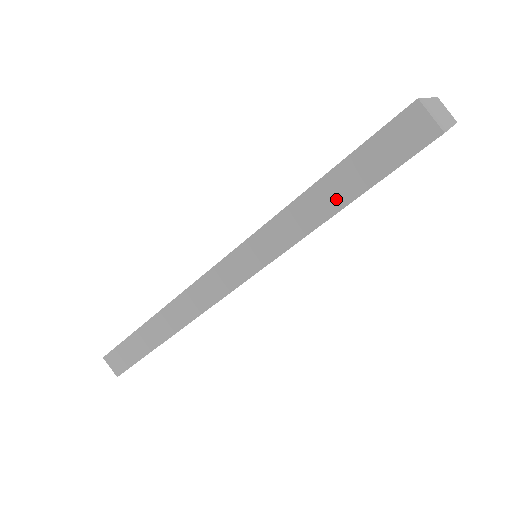
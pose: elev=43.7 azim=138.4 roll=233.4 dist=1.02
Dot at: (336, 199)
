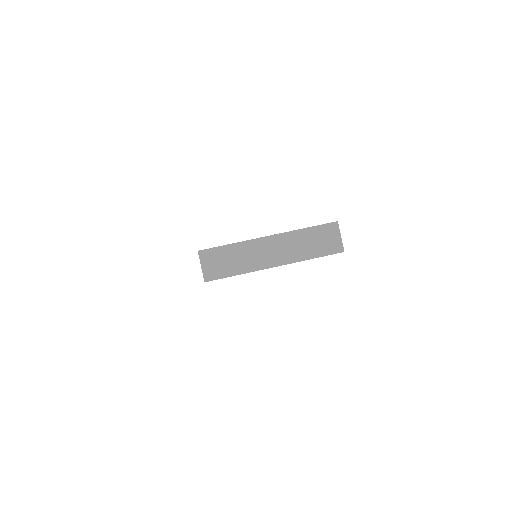
Dot at: occluded
